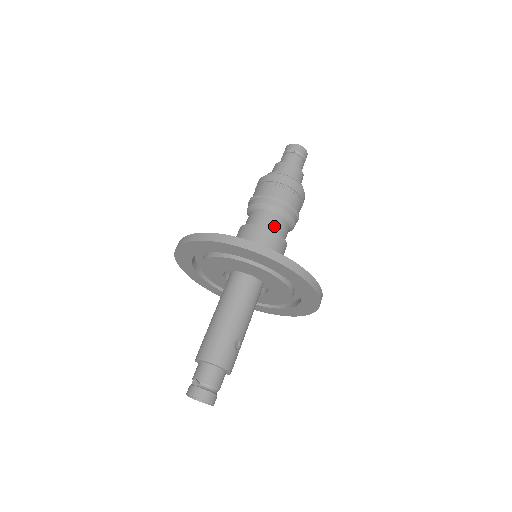
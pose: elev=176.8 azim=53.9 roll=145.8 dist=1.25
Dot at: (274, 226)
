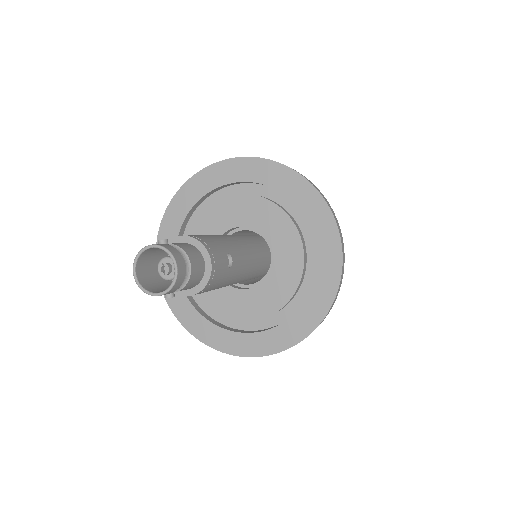
Dot at: occluded
